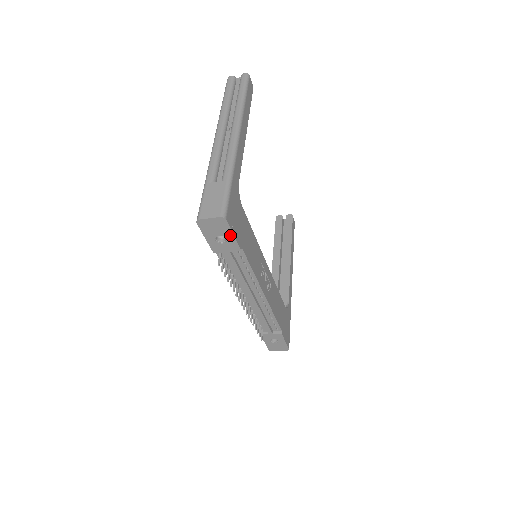
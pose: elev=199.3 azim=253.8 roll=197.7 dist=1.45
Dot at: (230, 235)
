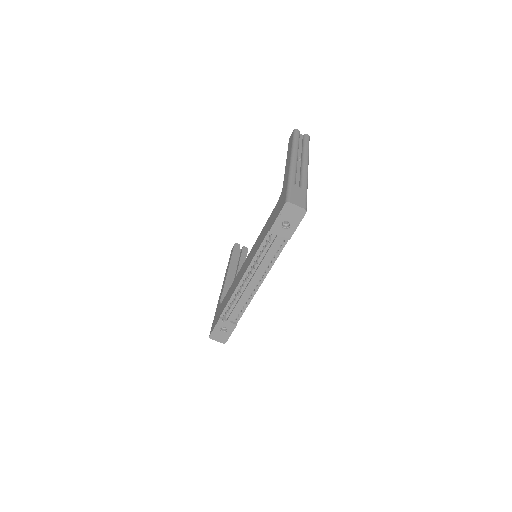
Dot at: (295, 225)
